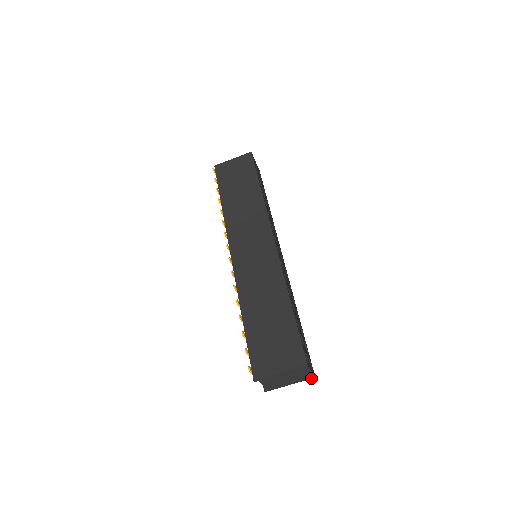
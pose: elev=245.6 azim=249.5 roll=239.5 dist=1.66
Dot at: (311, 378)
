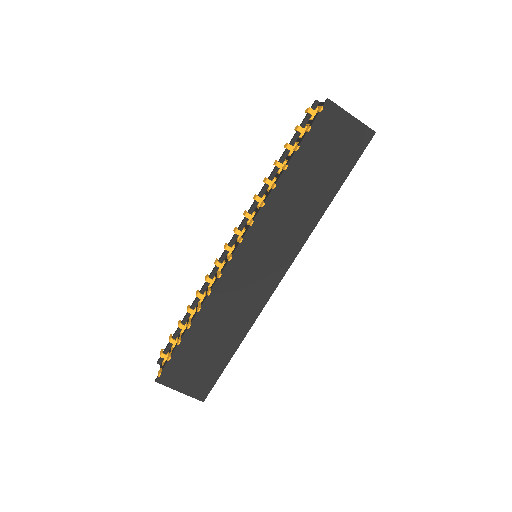
Dot at: occluded
